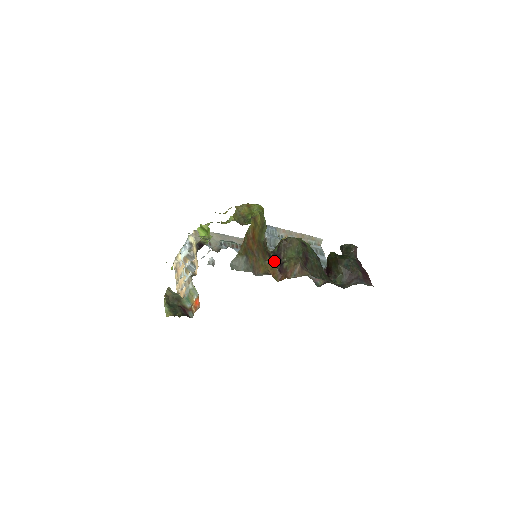
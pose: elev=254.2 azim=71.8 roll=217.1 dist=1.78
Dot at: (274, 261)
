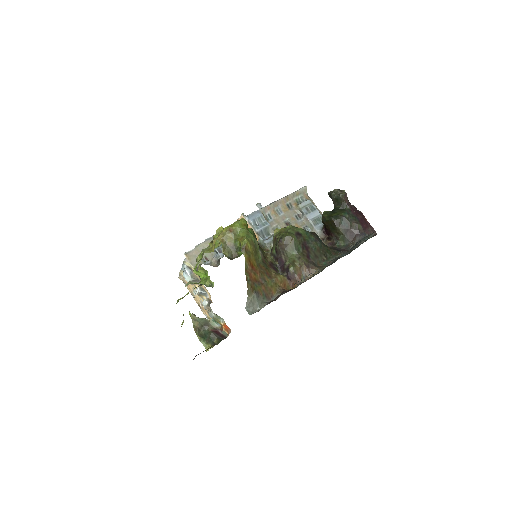
Dot at: (278, 267)
